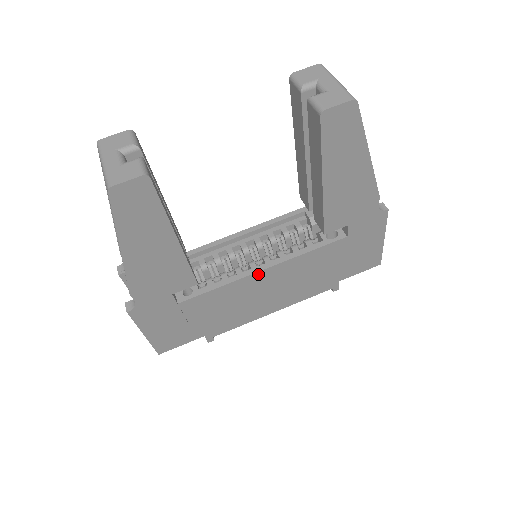
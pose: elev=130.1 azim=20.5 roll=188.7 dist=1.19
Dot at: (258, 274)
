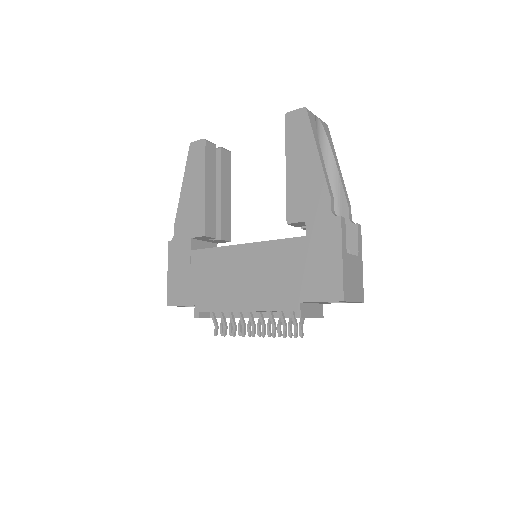
Dot at: (239, 248)
